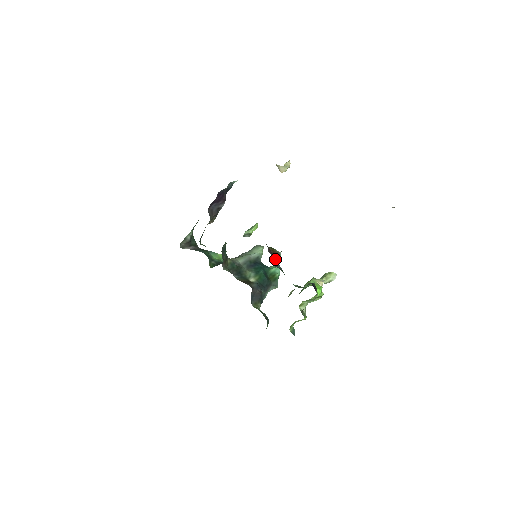
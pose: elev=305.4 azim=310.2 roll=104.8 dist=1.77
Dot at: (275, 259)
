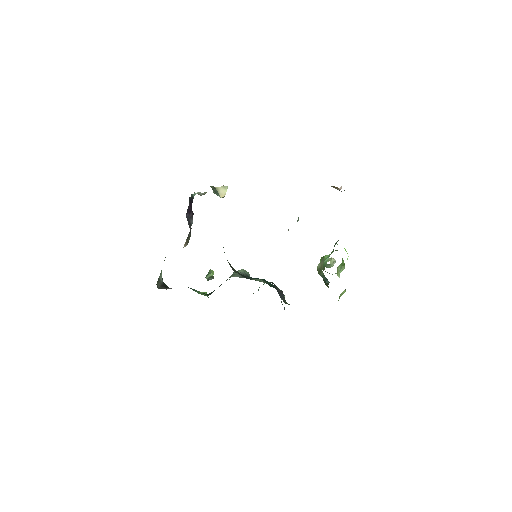
Dot at: (297, 220)
